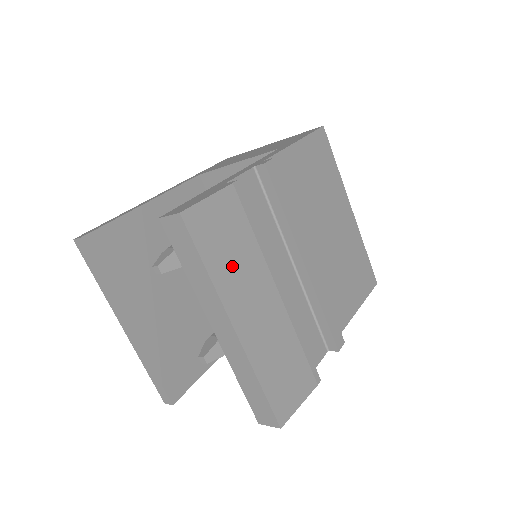
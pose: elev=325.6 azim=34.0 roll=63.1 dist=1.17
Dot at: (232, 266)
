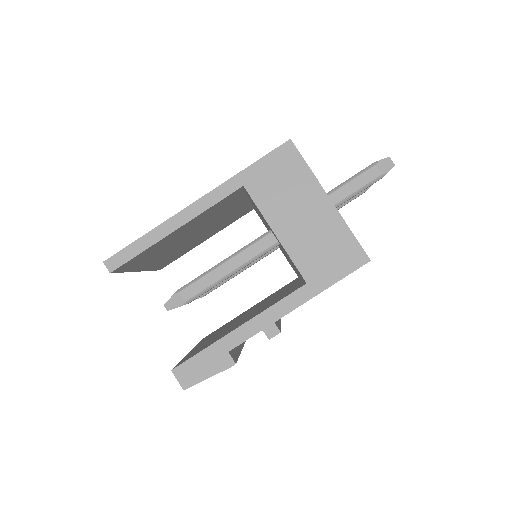
Dot at: occluded
